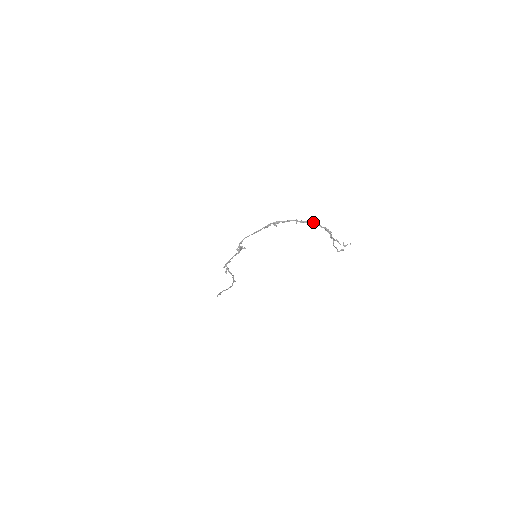
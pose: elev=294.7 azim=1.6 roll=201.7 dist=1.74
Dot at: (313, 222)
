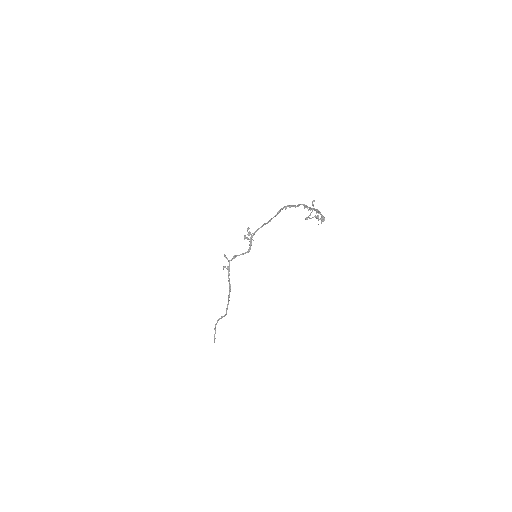
Dot at: occluded
